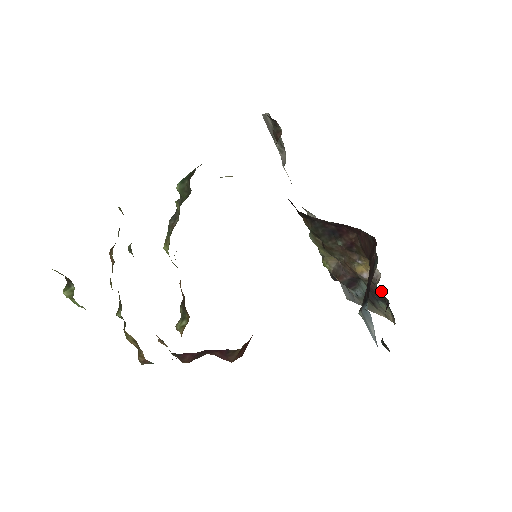
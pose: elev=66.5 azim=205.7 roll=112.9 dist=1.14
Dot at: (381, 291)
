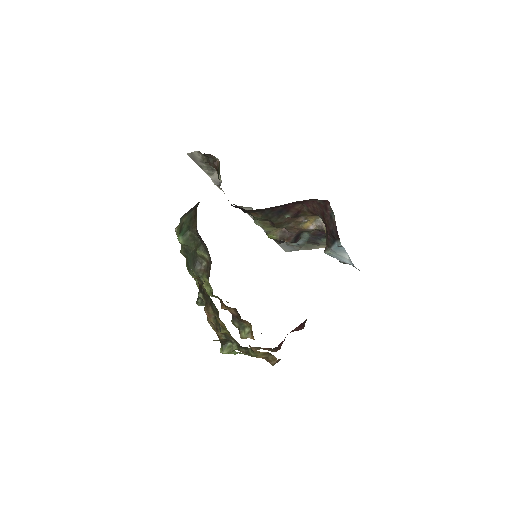
Dot at: (323, 232)
